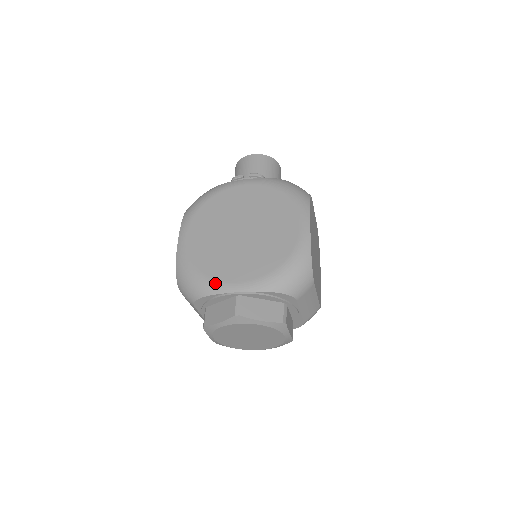
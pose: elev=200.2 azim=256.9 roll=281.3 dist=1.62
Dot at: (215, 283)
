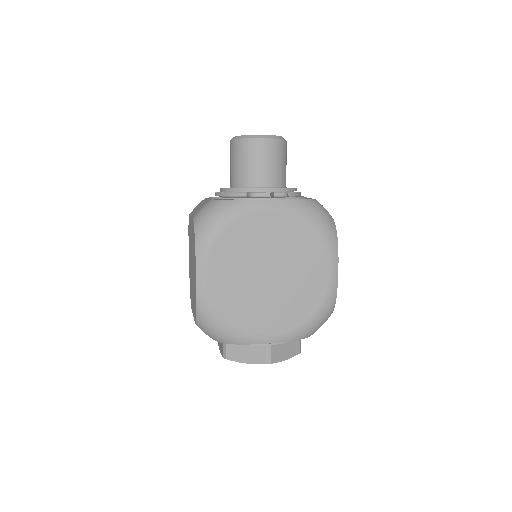
Dot at: (247, 335)
